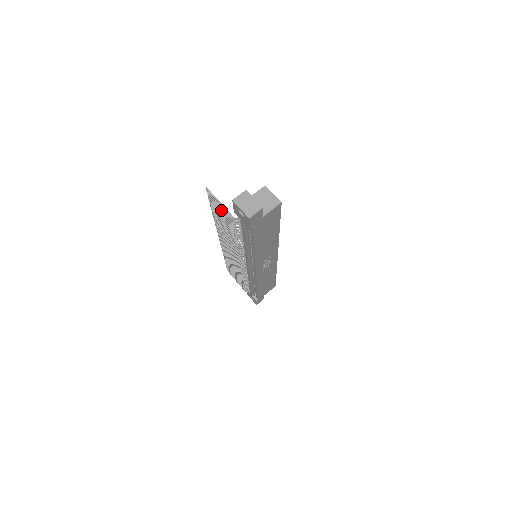
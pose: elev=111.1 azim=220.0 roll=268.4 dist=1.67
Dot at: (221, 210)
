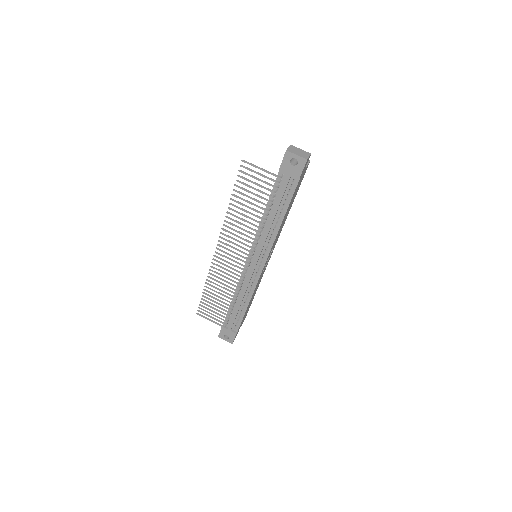
Dot at: (258, 179)
